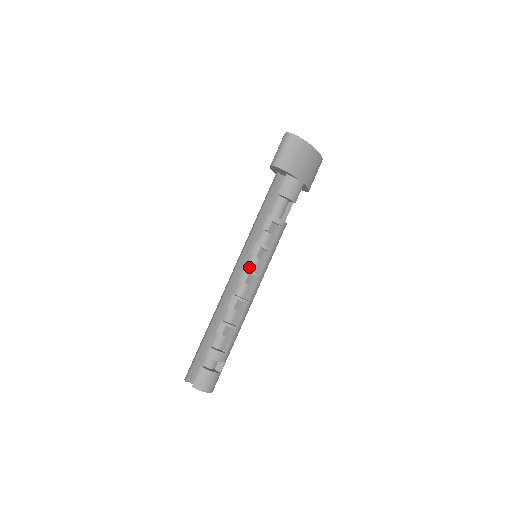
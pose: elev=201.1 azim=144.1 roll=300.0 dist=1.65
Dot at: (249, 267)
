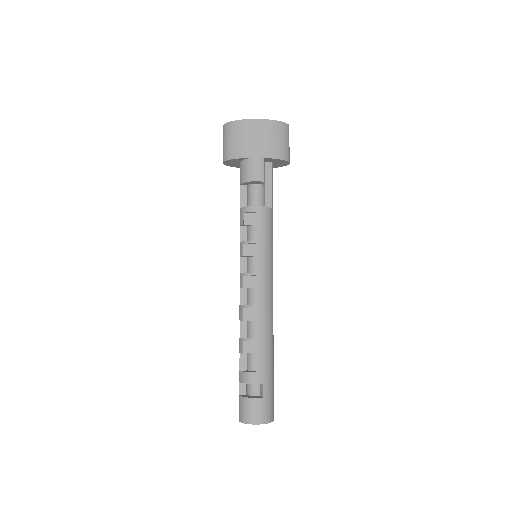
Dot at: (248, 270)
